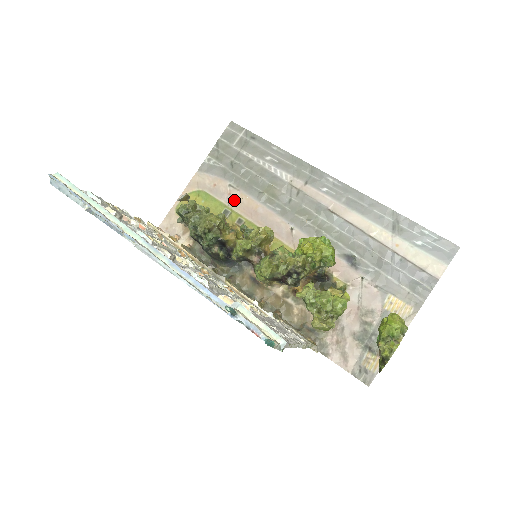
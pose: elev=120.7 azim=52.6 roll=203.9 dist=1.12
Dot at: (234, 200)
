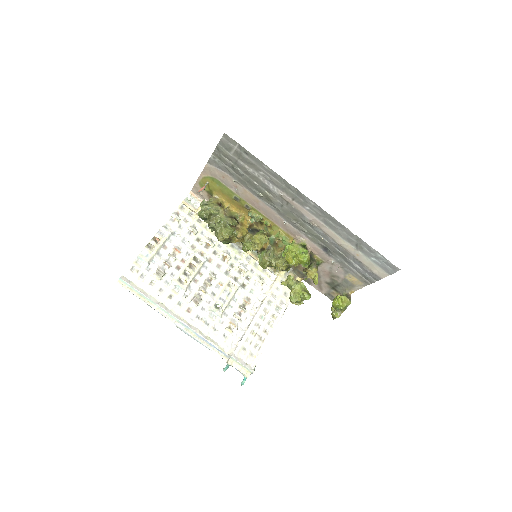
Dot at: (240, 192)
